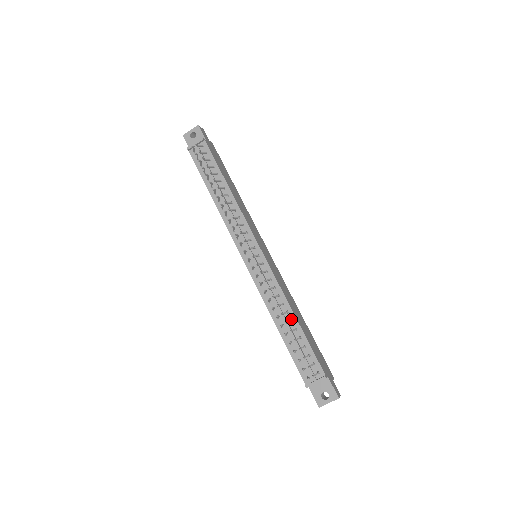
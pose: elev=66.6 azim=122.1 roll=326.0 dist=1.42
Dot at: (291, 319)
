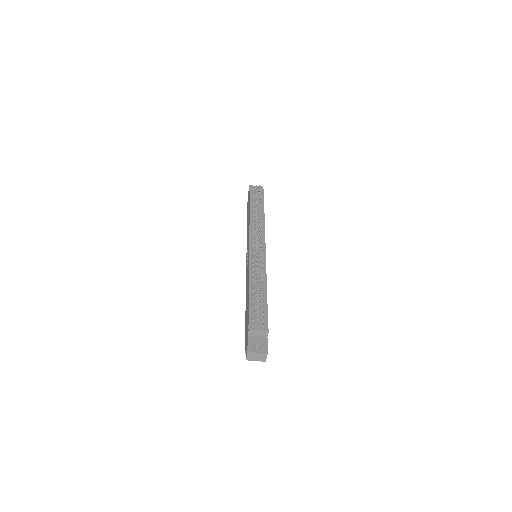
Dot at: (263, 290)
